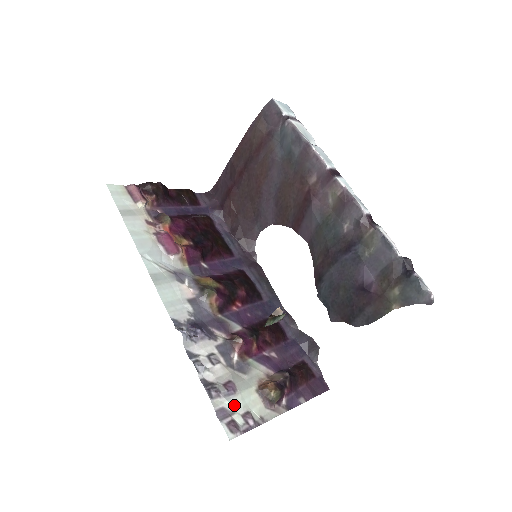
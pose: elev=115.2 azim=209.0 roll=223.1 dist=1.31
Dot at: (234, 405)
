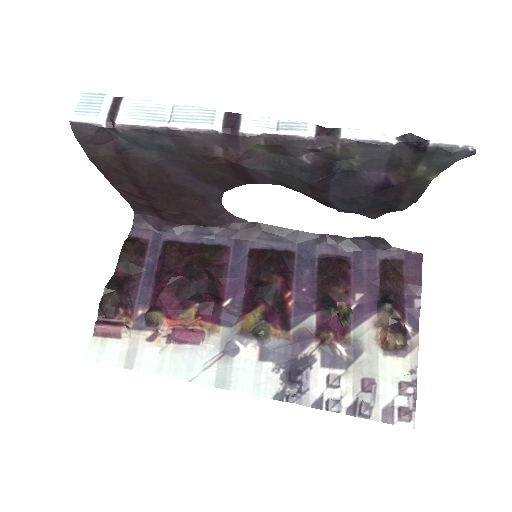
Dot at: (386, 395)
